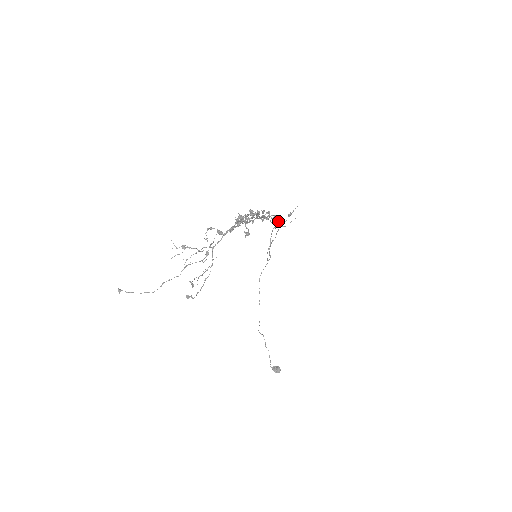
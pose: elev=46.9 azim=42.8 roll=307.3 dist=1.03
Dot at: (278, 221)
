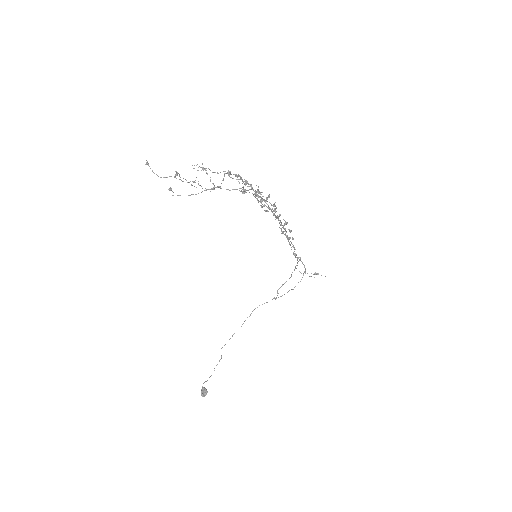
Dot at: occluded
